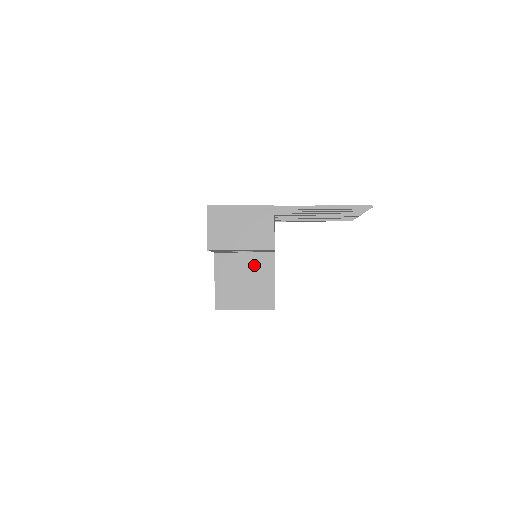
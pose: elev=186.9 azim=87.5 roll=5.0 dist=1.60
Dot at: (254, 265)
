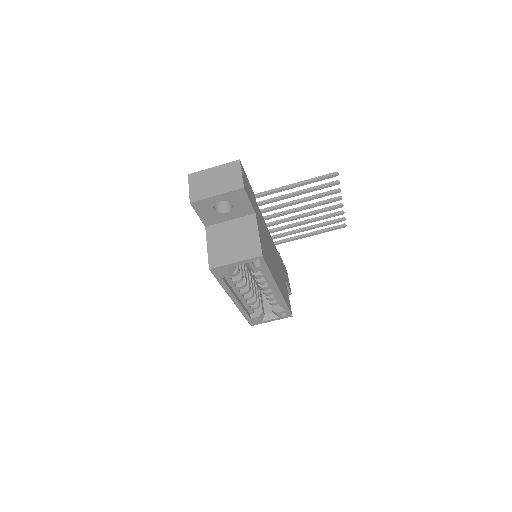
Dot at: (239, 227)
